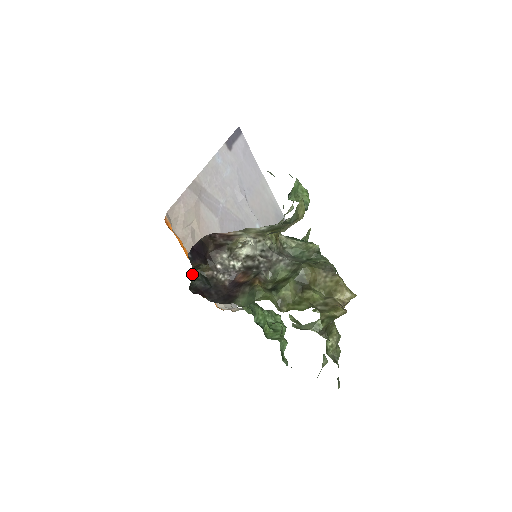
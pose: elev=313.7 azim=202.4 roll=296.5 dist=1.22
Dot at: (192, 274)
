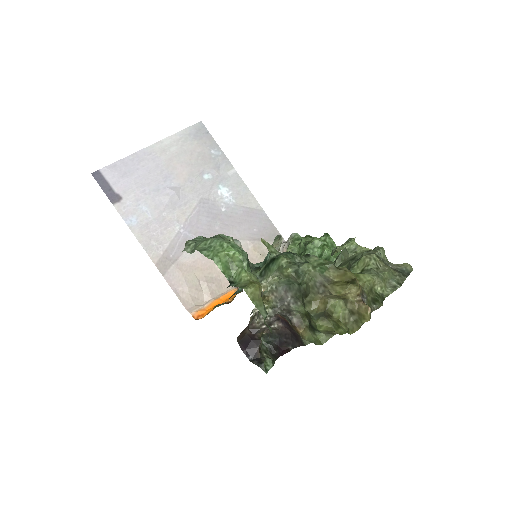
Dot at: (263, 351)
